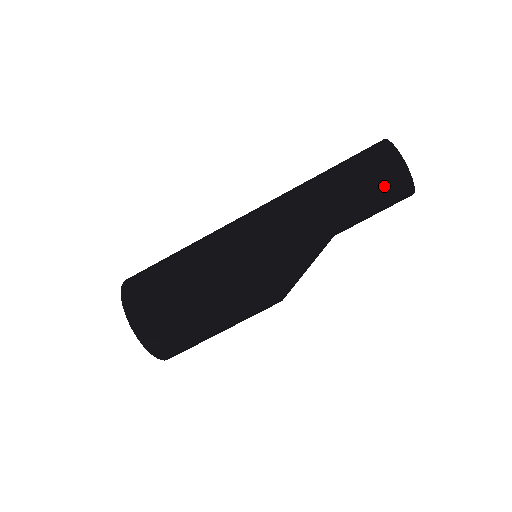
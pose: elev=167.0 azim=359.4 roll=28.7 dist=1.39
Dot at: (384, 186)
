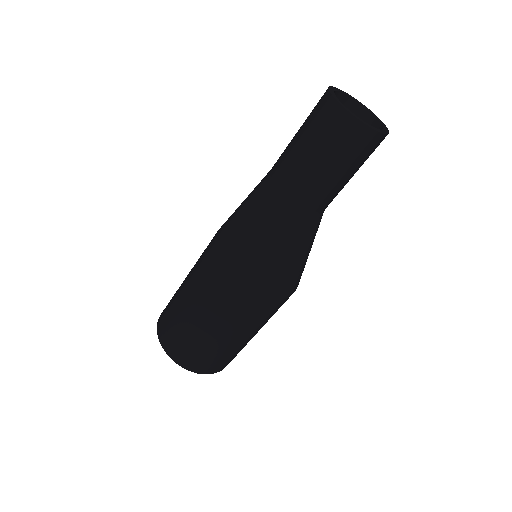
Dot at: (313, 125)
